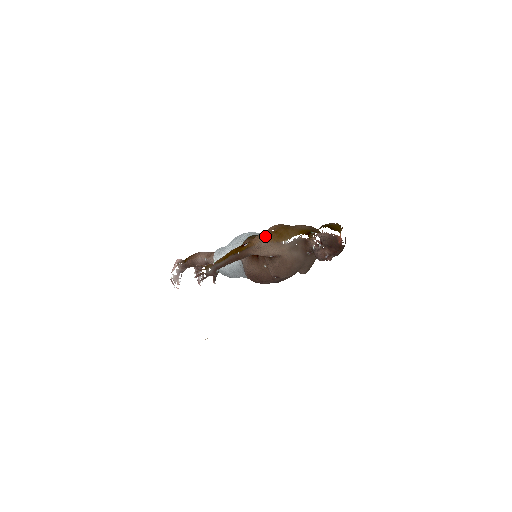
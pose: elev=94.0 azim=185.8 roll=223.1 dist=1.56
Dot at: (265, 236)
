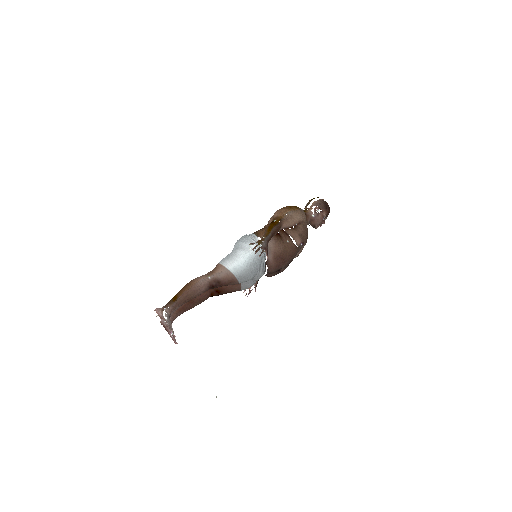
Dot at: (287, 209)
